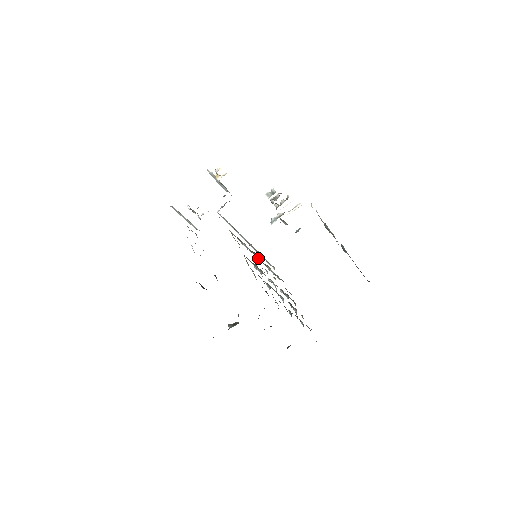
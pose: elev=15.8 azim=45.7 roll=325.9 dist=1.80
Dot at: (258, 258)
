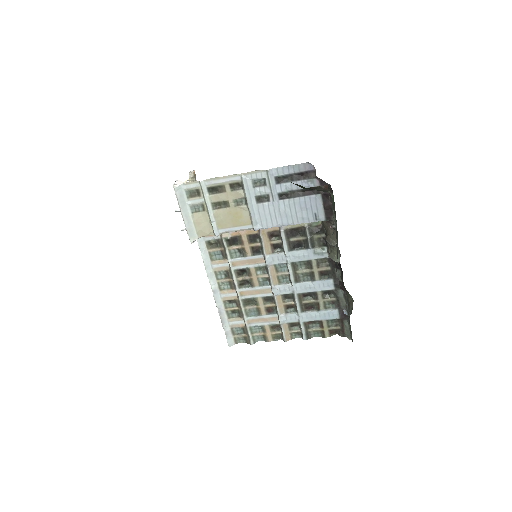
Dot at: (240, 292)
